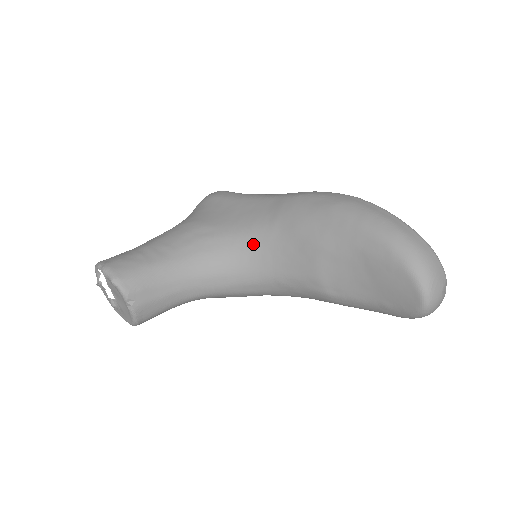
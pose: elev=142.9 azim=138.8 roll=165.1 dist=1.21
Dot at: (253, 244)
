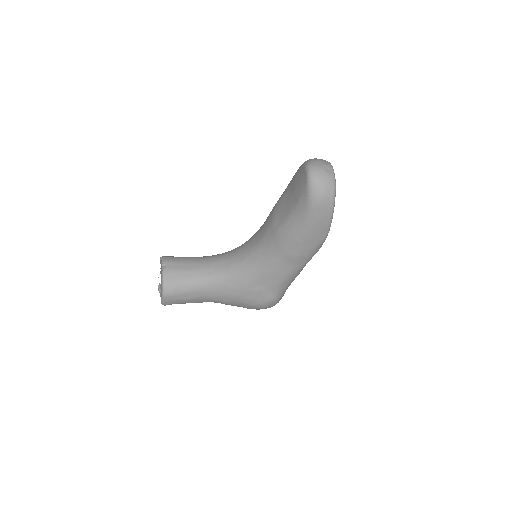
Dot at: occluded
